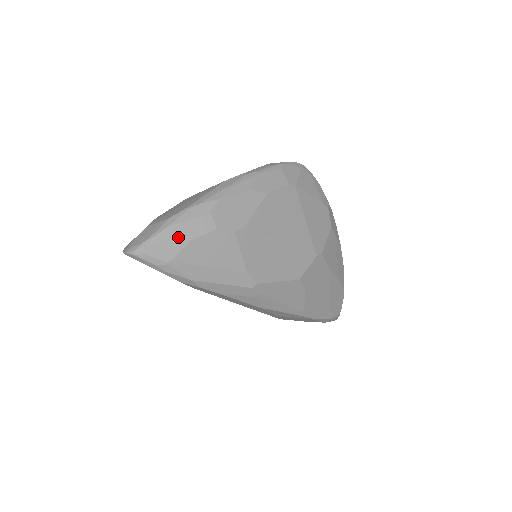
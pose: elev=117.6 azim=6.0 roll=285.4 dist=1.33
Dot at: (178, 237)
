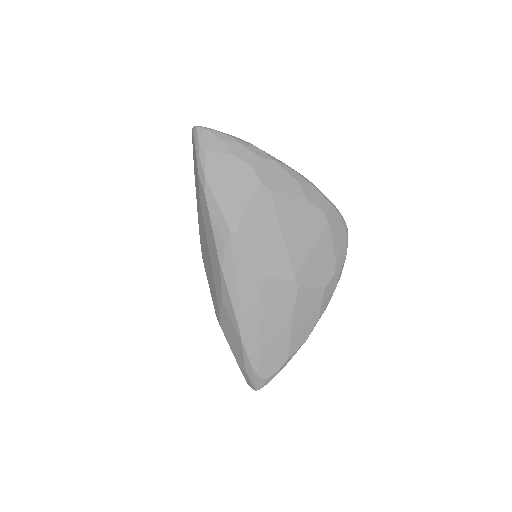
Dot at: (229, 146)
